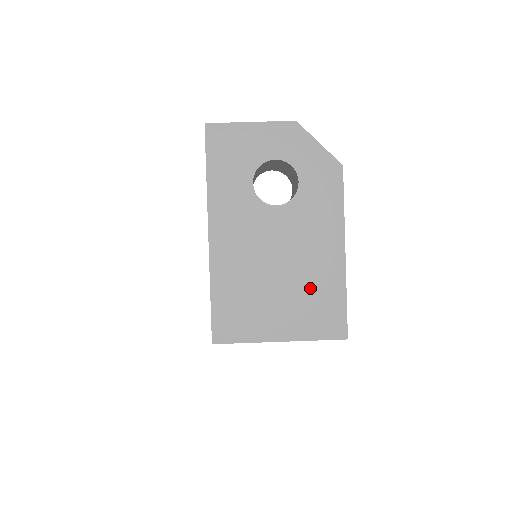
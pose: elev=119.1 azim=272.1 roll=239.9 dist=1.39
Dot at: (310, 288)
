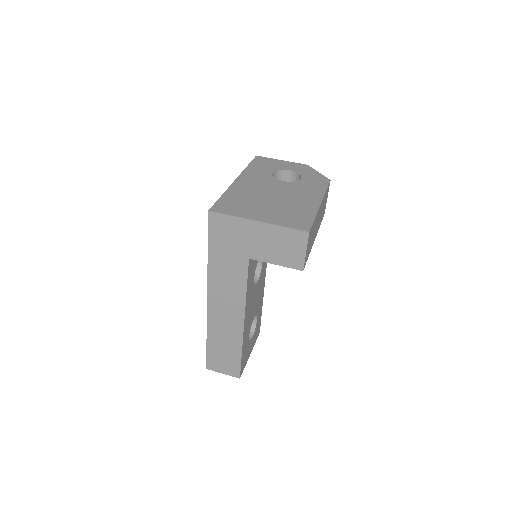
Dot at: (291, 208)
